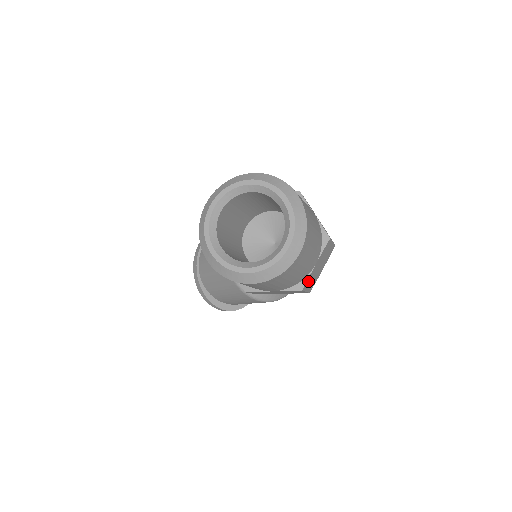
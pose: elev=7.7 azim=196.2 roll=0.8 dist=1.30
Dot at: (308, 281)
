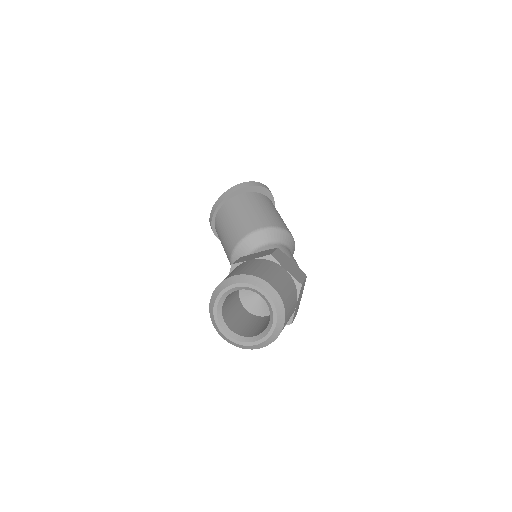
Dot at: occluded
